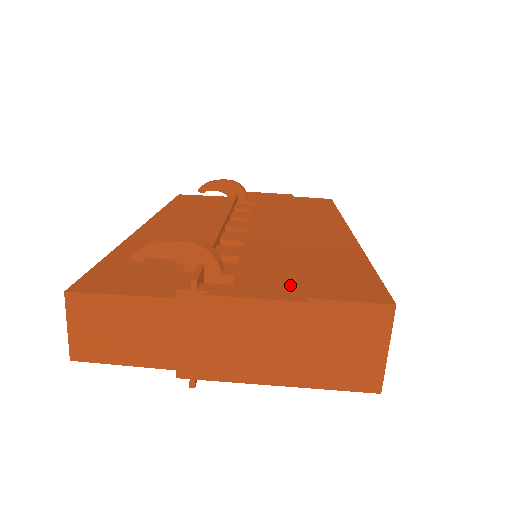
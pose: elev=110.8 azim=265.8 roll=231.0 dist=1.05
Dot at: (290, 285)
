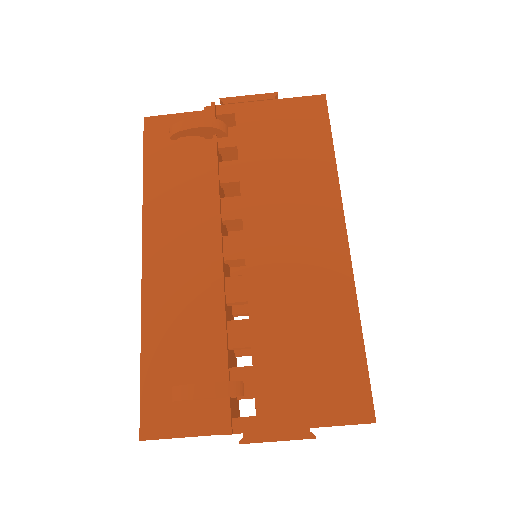
Dot at: (298, 405)
